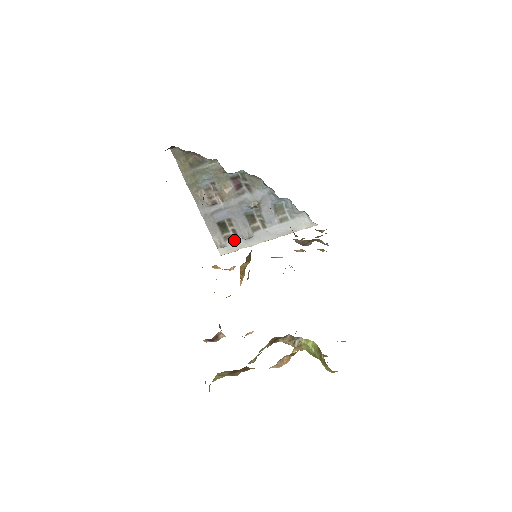
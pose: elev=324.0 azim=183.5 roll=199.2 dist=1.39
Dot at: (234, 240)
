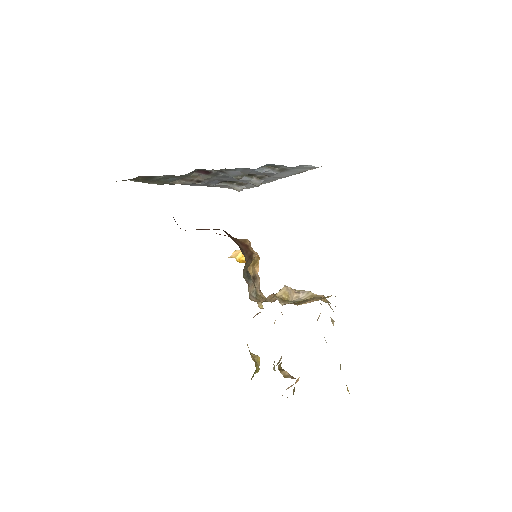
Dot at: (248, 184)
